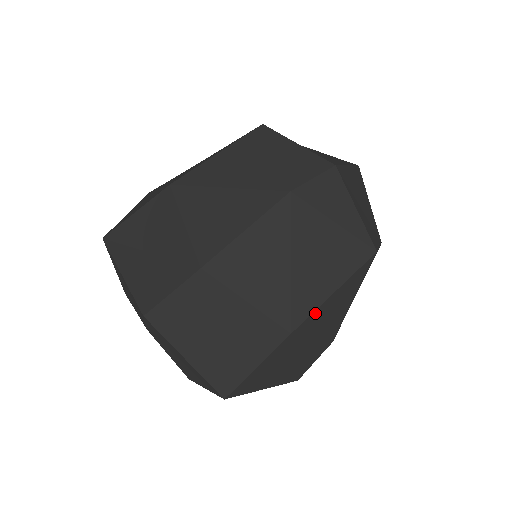
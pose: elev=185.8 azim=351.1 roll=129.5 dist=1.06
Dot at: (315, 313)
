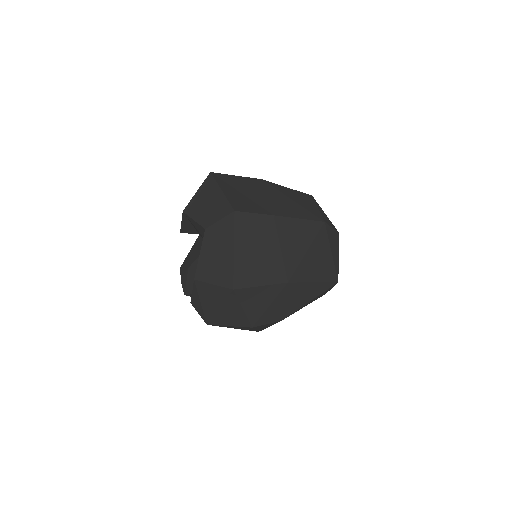
Dot at: (301, 284)
